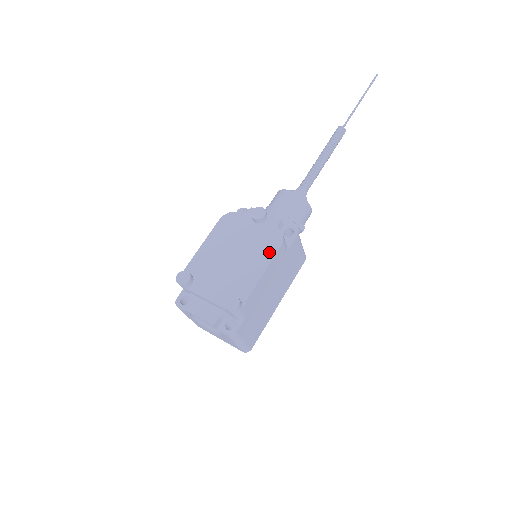
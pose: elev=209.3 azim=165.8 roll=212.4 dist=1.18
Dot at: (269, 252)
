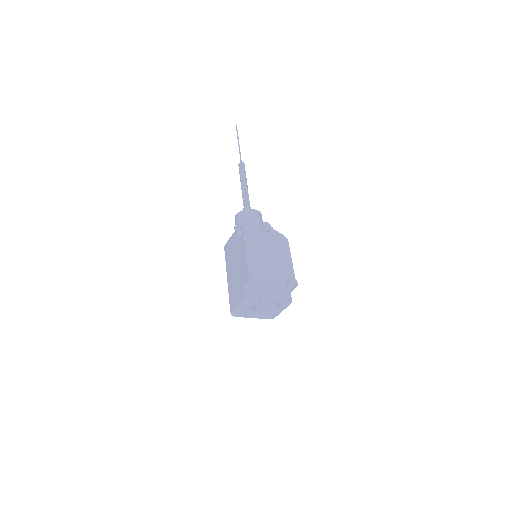
Dot at: (286, 248)
